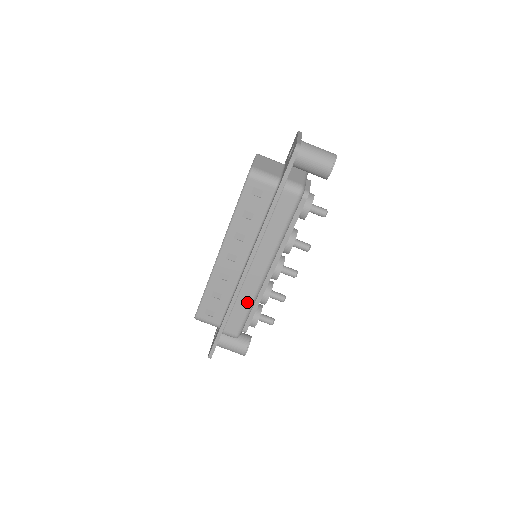
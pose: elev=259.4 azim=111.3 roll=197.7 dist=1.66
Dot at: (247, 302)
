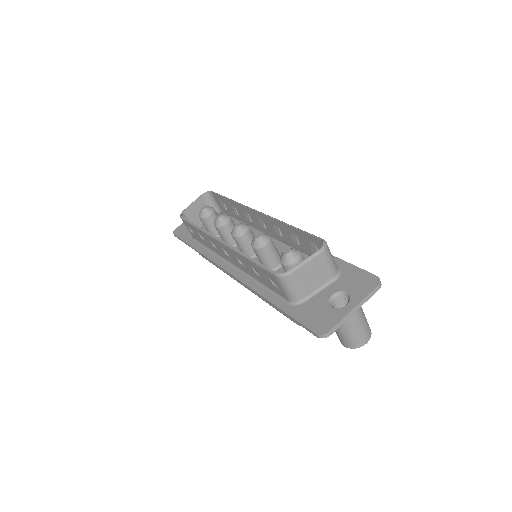
Dot at: occluded
